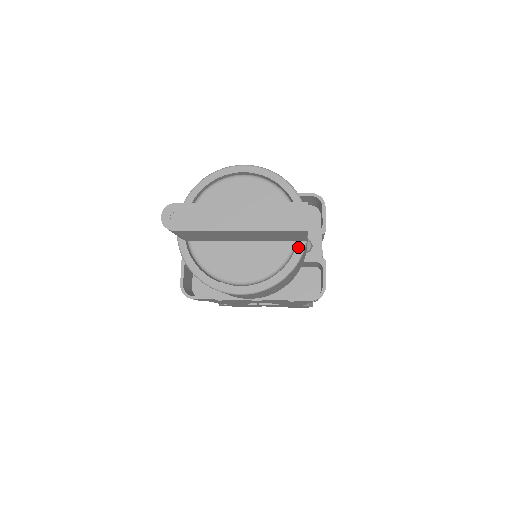
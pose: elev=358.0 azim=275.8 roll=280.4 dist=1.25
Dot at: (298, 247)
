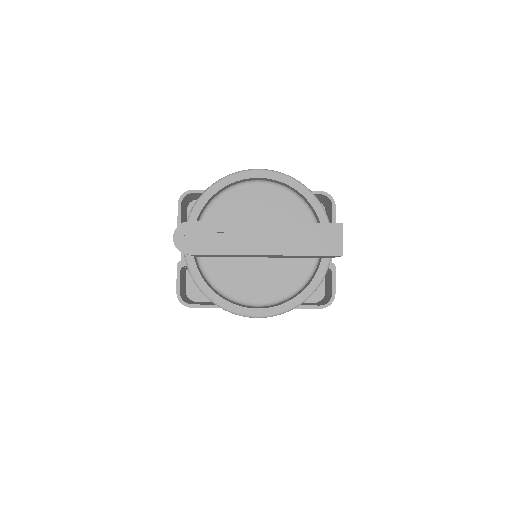
Dot at: (322, 265)
